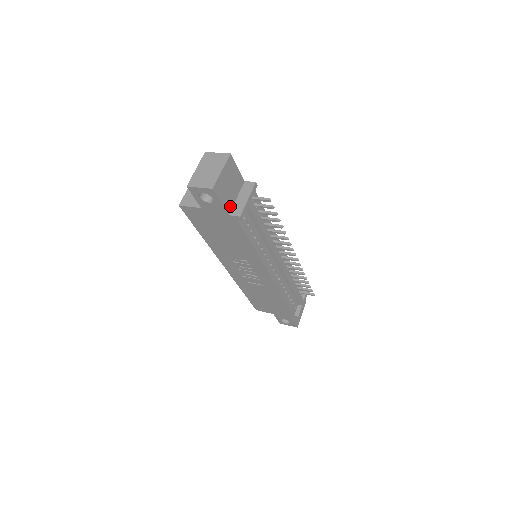
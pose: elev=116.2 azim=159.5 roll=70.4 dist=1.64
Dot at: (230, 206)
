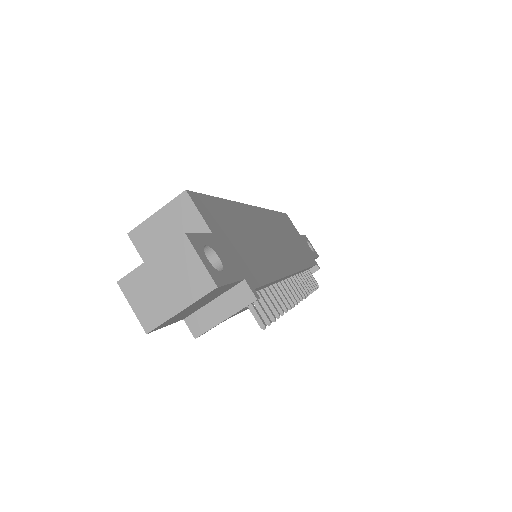
Dot at: (191, 312)
